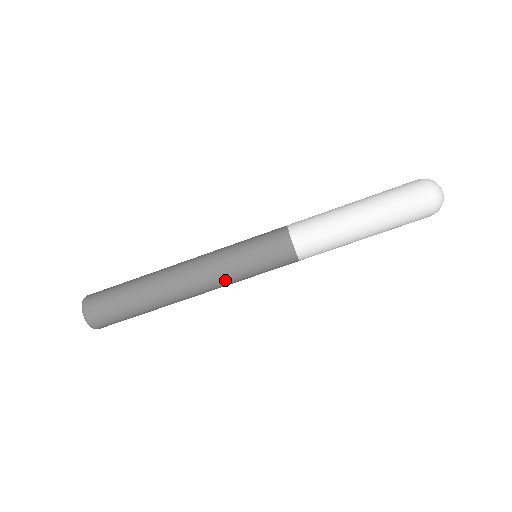
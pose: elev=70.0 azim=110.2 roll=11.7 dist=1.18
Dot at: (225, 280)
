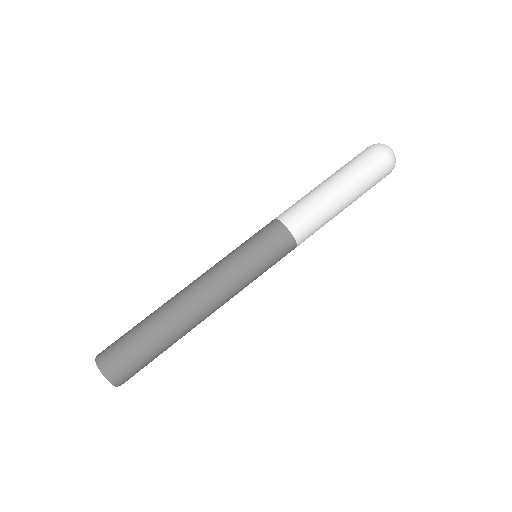
Dot at: (233, 279)
